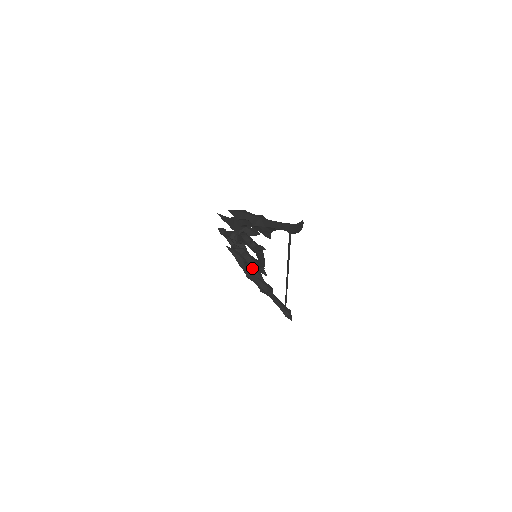
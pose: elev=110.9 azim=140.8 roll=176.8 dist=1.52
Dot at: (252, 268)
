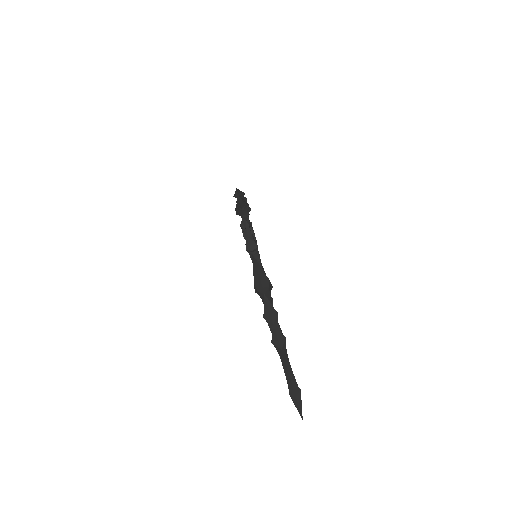
Dot at: occluded
